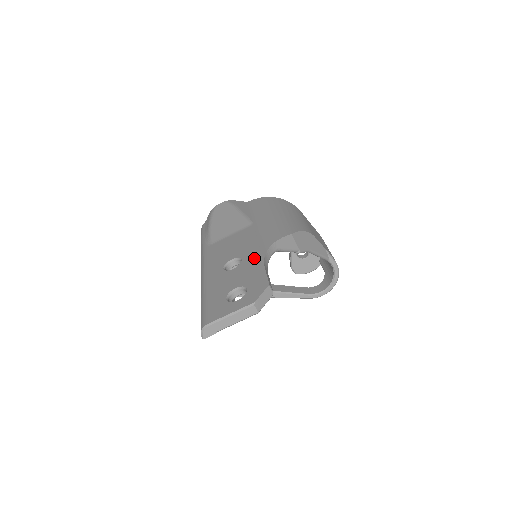
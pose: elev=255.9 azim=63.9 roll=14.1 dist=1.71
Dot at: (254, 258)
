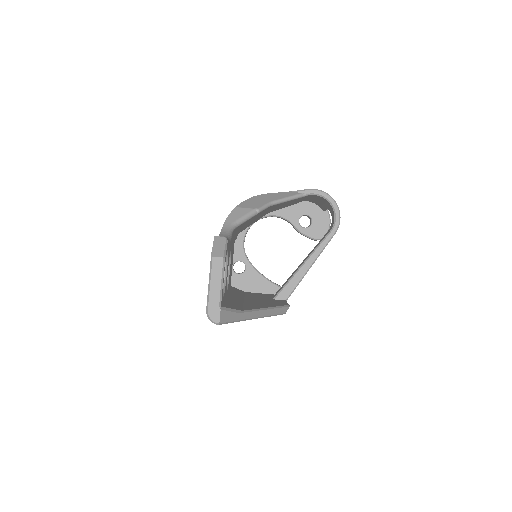
Dot at: occluded
